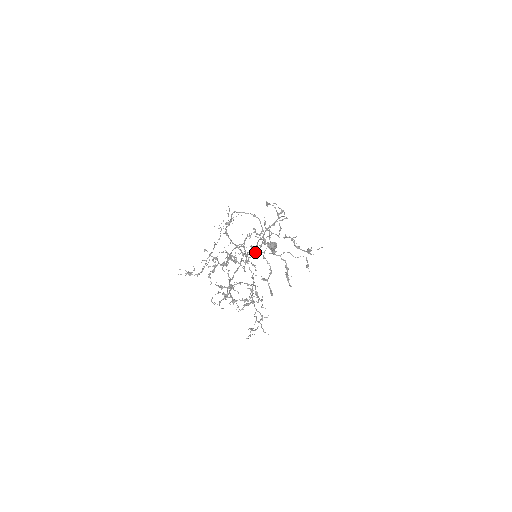
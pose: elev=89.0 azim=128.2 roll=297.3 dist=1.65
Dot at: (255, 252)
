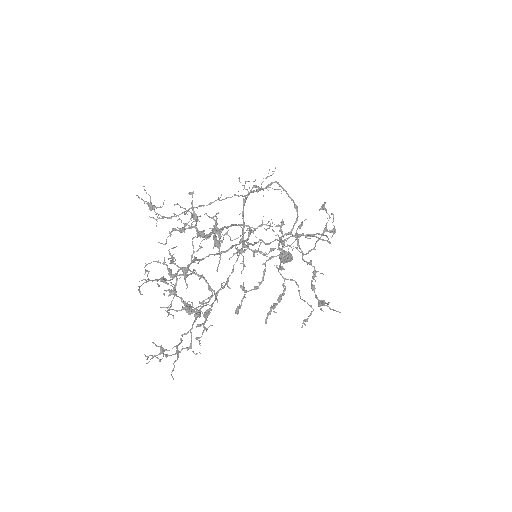
Dot at: (258, 251)
